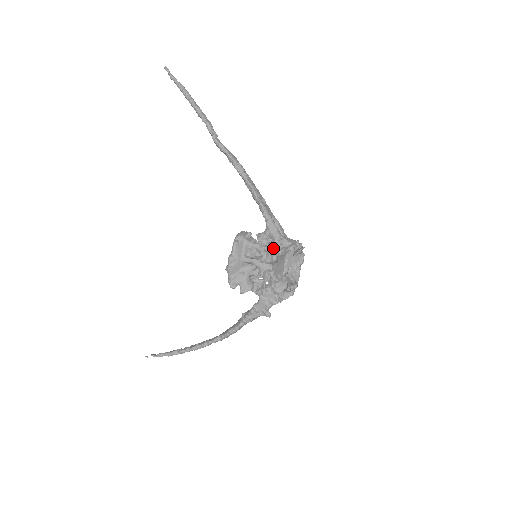
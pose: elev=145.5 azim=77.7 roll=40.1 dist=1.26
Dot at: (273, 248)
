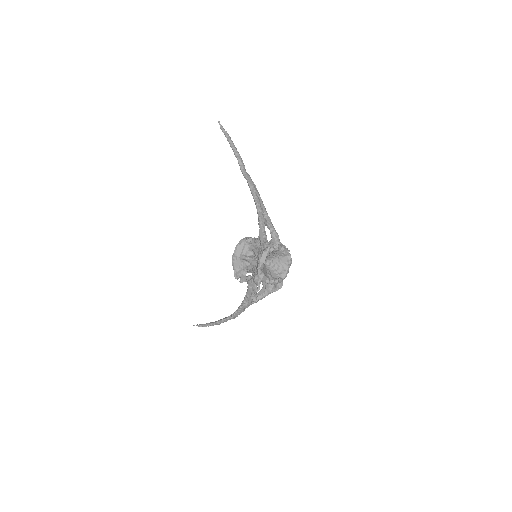
Dot at: (259, 249)
